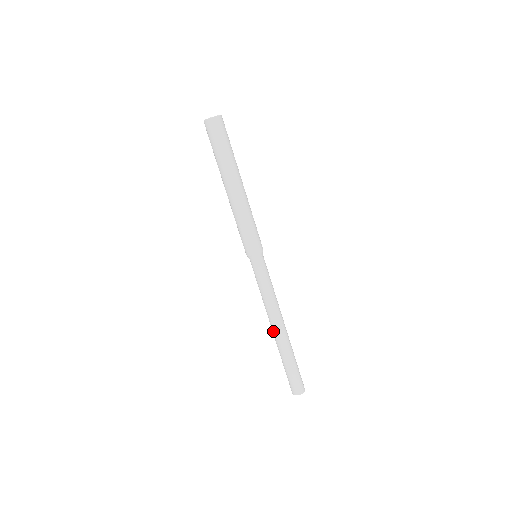
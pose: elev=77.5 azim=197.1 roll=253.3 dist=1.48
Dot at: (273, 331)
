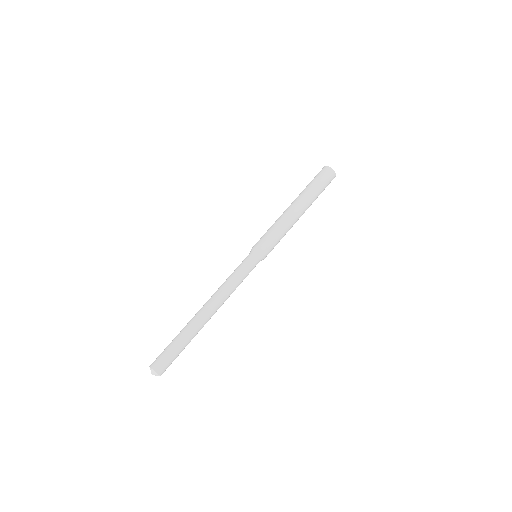
Dot at: occluded
